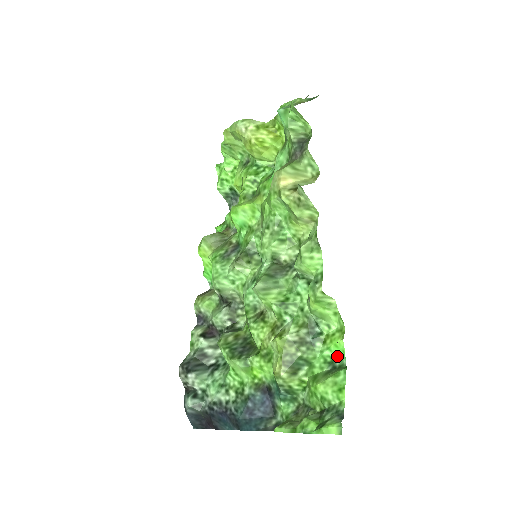
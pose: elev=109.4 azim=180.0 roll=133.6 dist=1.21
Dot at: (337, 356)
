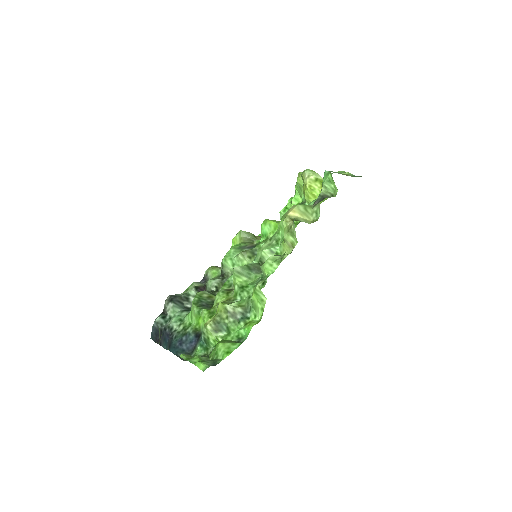
Dot at: (245, 336)
